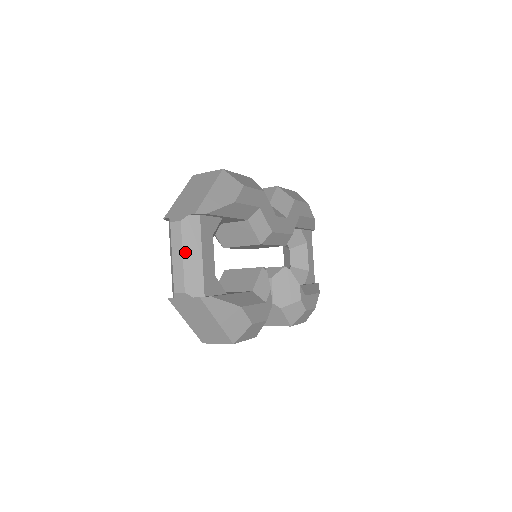
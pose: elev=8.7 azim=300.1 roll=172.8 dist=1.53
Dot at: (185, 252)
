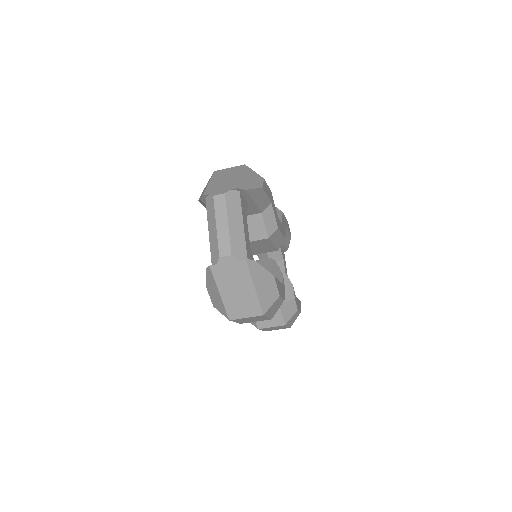
Dot at: (230, 220)
